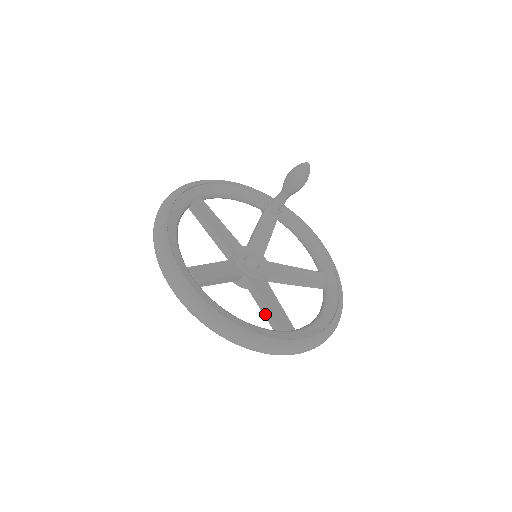
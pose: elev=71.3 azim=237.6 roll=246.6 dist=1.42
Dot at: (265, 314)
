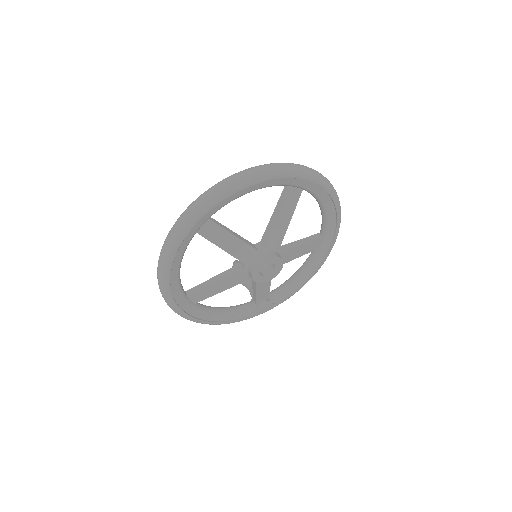
Dot at: (279, 208)
